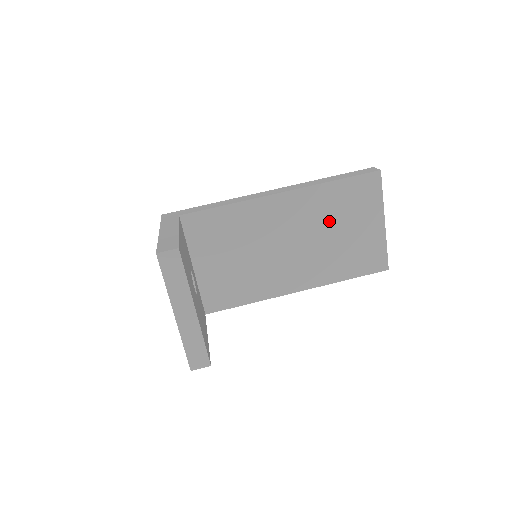
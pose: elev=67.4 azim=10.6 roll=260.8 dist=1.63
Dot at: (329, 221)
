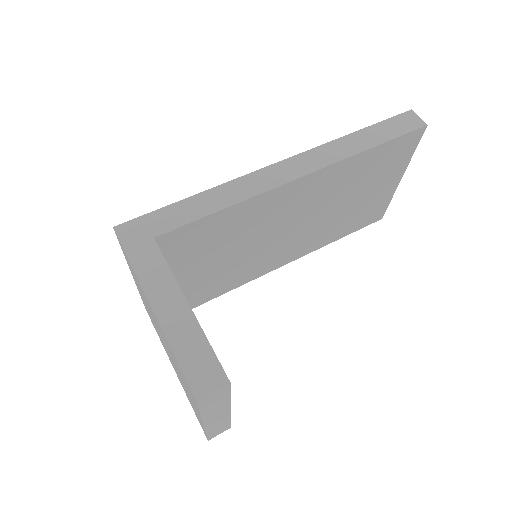
Dot at: (346, 192)
